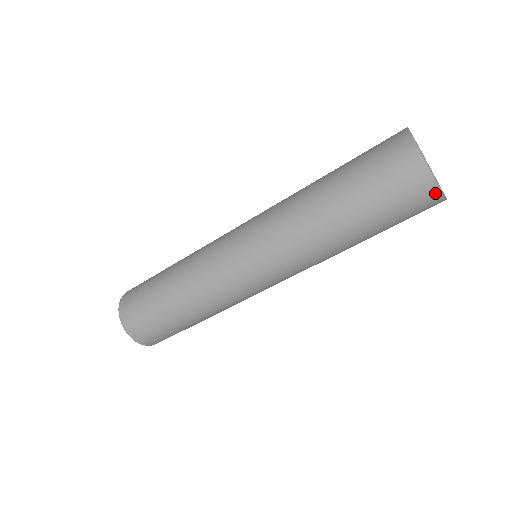
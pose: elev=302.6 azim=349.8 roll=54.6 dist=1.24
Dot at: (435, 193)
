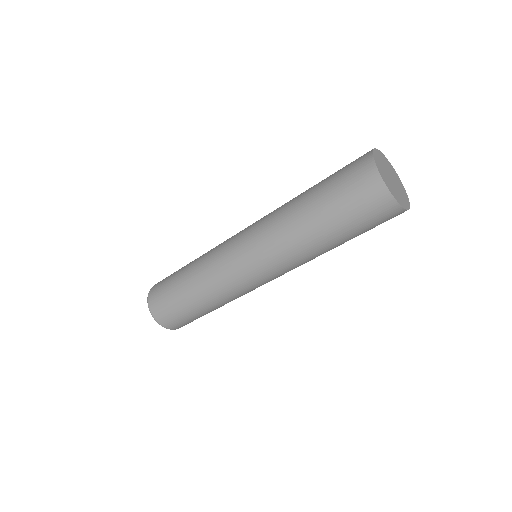
Dot at: (375, 176)
